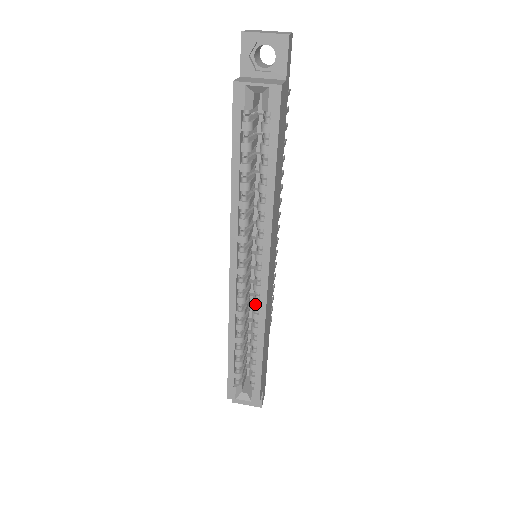
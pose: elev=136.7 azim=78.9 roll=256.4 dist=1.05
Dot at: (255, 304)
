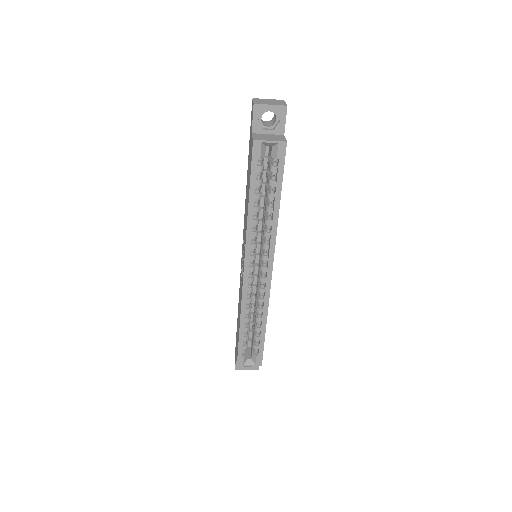
Dot at: (261, 291)
